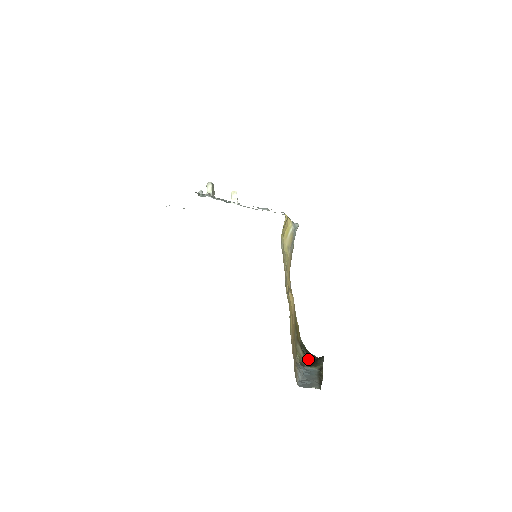
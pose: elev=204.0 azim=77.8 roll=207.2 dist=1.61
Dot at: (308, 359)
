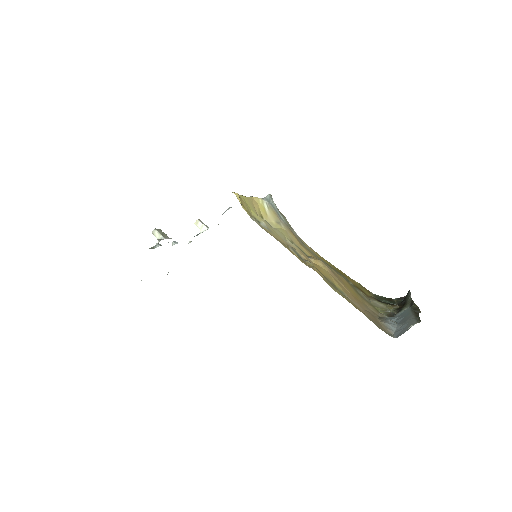
Dot at: (395, 306)
